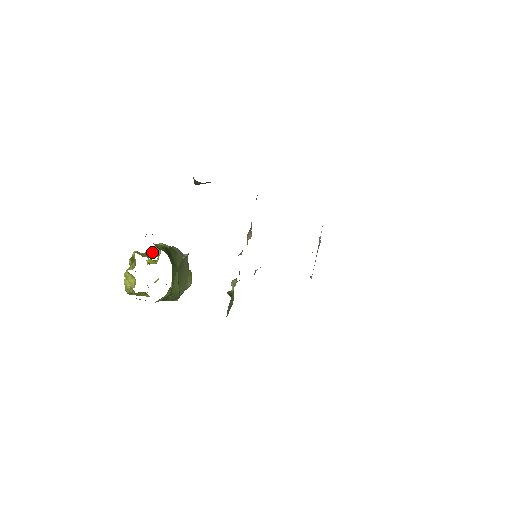
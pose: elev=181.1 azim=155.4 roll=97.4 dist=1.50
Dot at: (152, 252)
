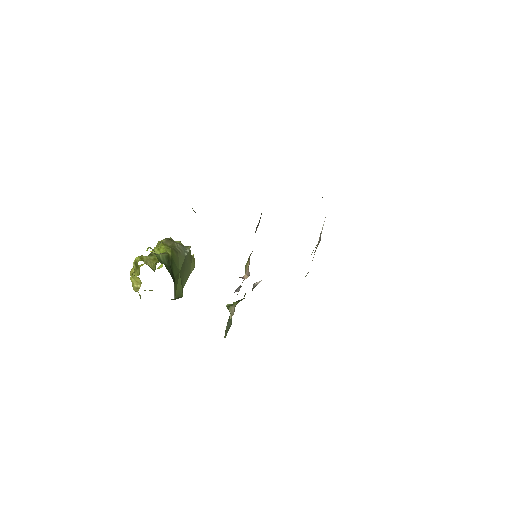
Dot at: (155, 255)
